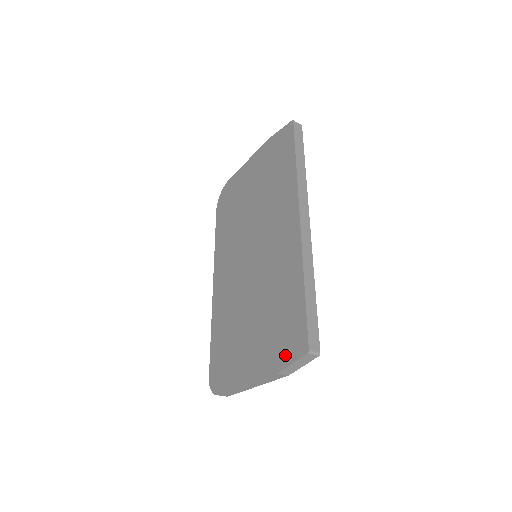
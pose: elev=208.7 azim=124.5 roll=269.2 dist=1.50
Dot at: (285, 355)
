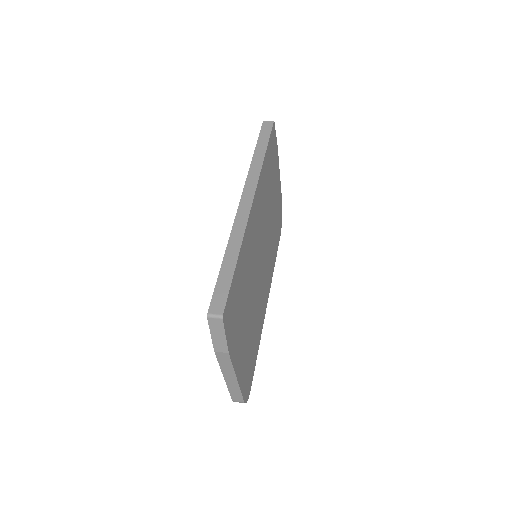
Dot at: occluded
